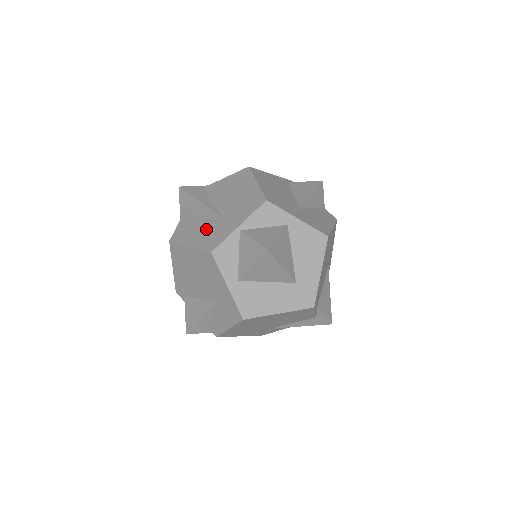
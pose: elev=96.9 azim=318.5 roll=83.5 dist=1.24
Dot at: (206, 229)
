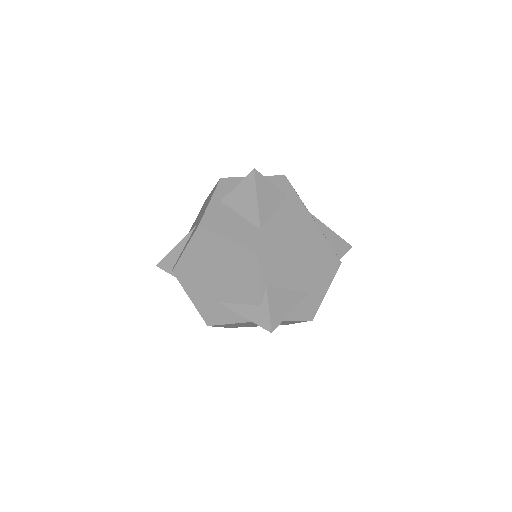
Dot at: occluded
